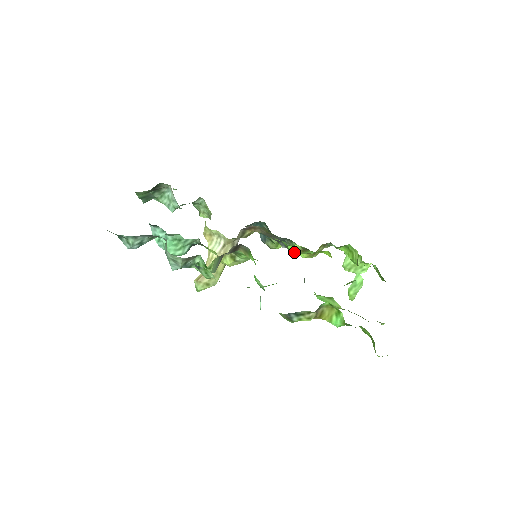
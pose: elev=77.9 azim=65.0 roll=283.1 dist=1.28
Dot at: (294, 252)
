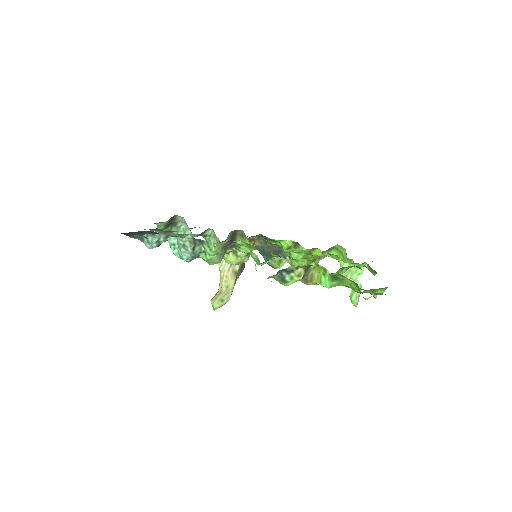
Dot at: (287, 248)
